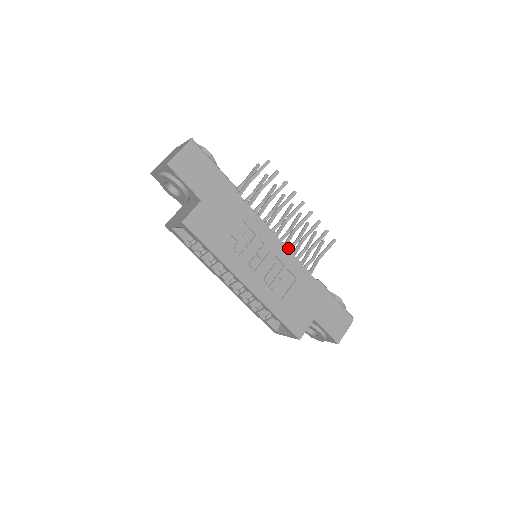
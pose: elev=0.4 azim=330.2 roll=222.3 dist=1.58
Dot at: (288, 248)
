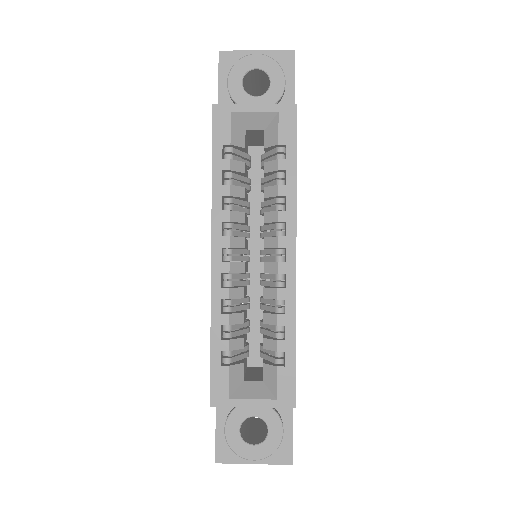
Dot at: occluded
